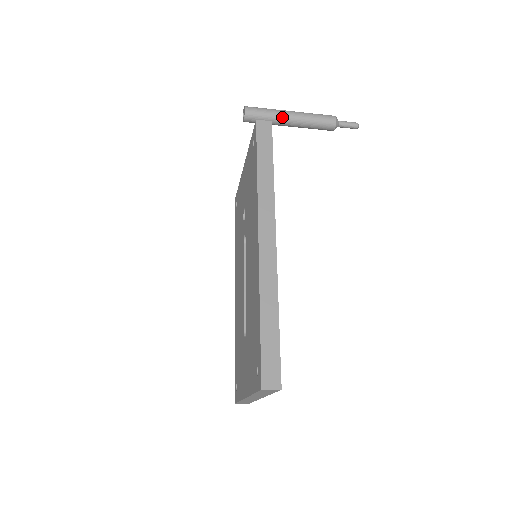
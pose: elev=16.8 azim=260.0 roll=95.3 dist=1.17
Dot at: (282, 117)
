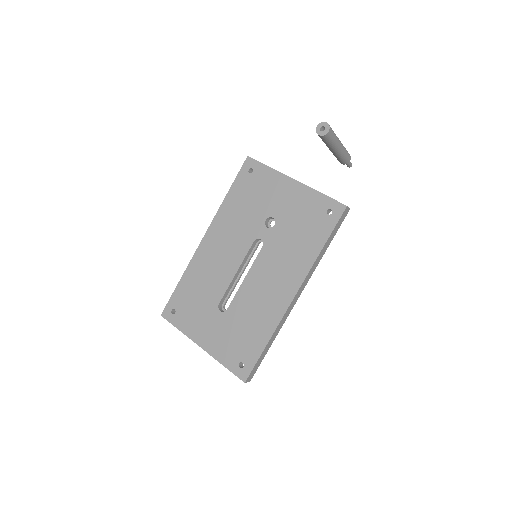
Dot at: (335, 147)
